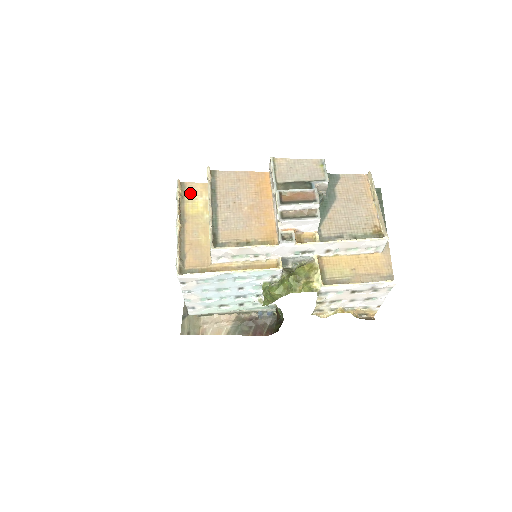
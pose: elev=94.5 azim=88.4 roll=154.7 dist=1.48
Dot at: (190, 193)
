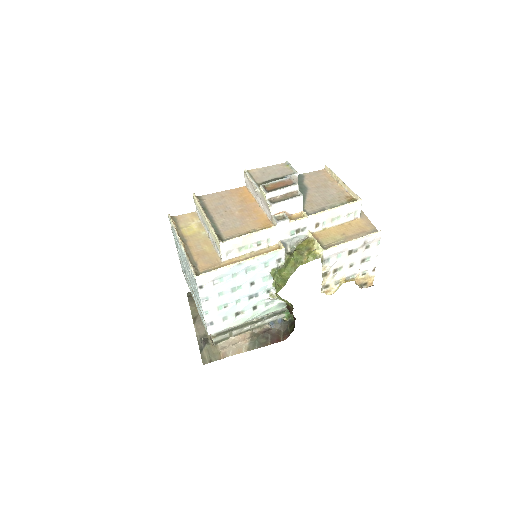
Dot at: (182, 222)
